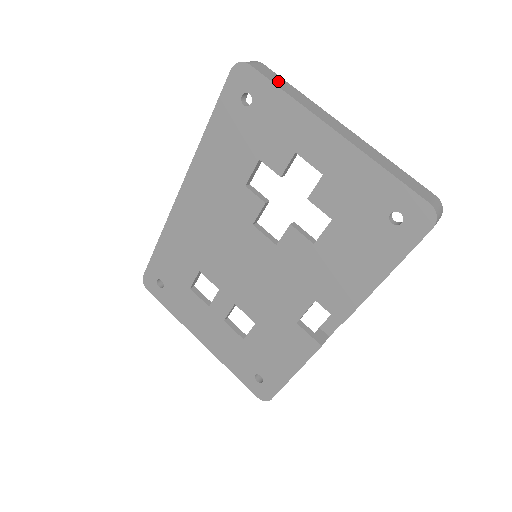
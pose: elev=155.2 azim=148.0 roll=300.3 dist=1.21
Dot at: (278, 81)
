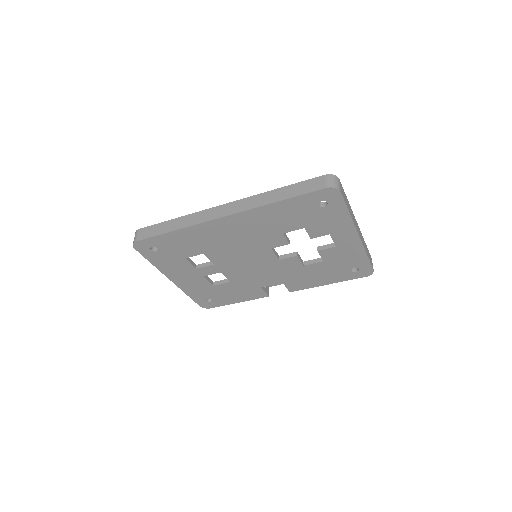
Dot at: (346, 200)
